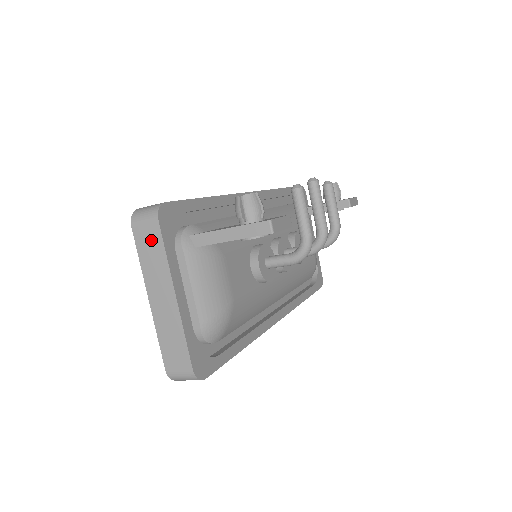
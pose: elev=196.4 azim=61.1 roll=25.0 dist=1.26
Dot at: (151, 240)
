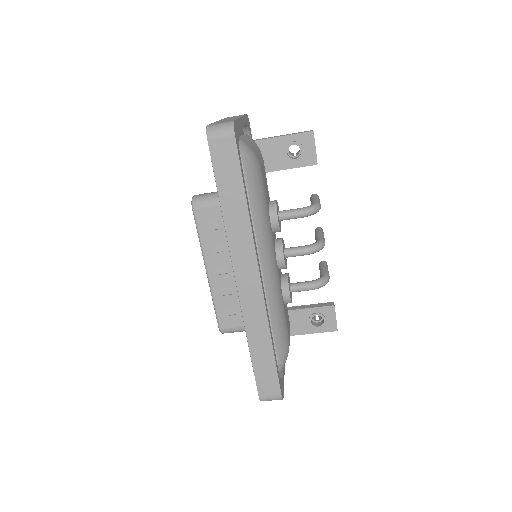
Dot at: occluded
